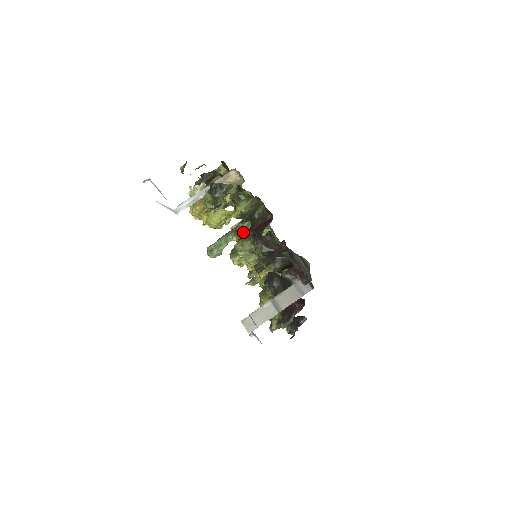
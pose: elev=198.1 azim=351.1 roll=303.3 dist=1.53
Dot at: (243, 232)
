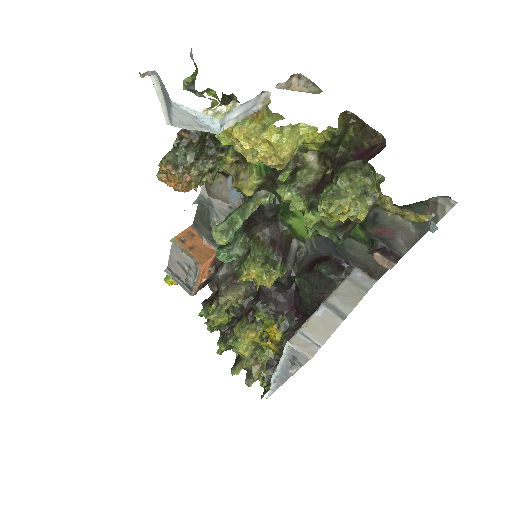
Dot at: (305, 182)
